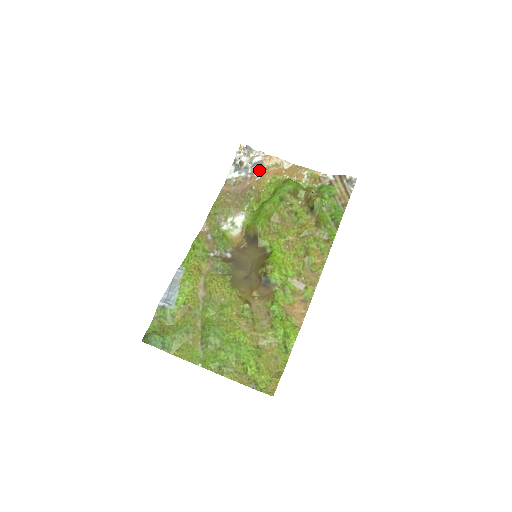
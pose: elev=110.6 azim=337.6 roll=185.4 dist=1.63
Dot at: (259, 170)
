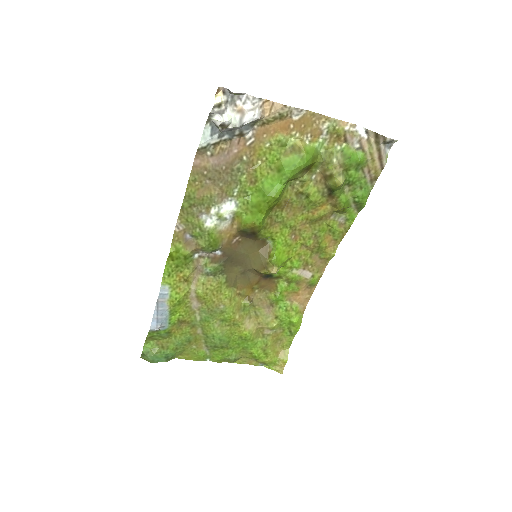
Dot at: (252, 127)
